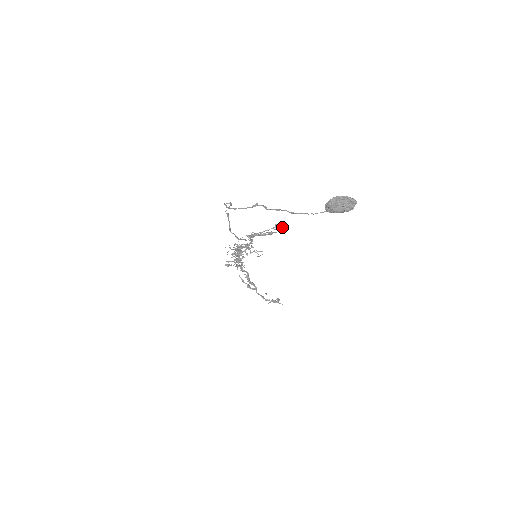
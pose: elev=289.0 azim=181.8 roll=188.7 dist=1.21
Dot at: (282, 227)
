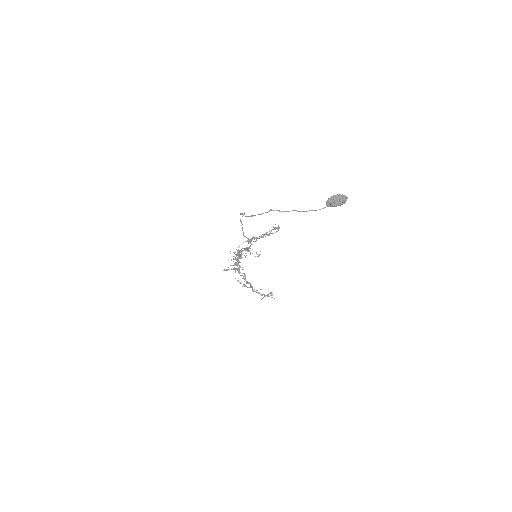
Dot at: (279, 228)
